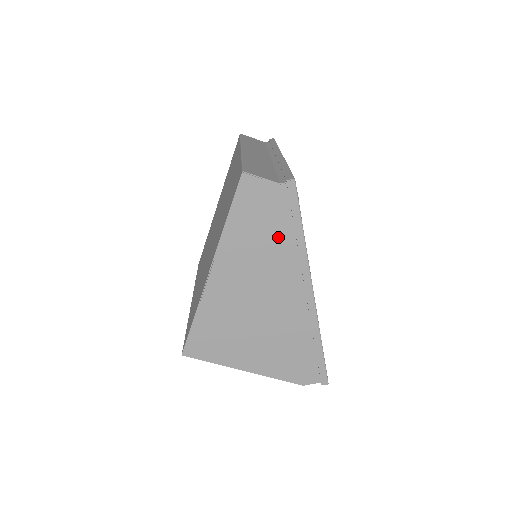
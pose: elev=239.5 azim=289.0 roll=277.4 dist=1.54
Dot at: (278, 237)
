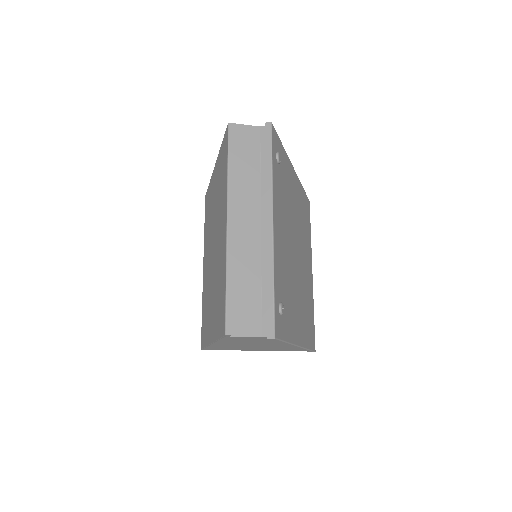
Dot at: (265, 341)
